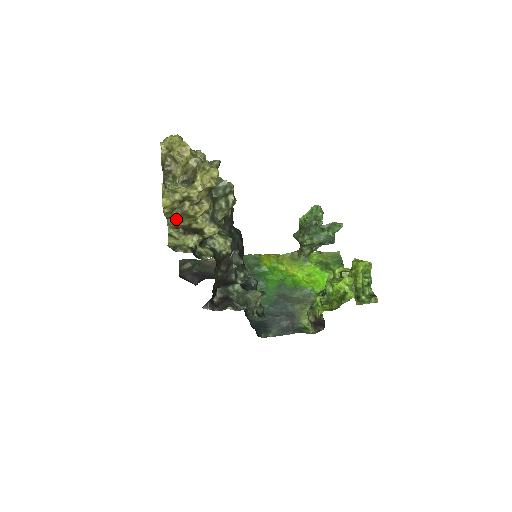
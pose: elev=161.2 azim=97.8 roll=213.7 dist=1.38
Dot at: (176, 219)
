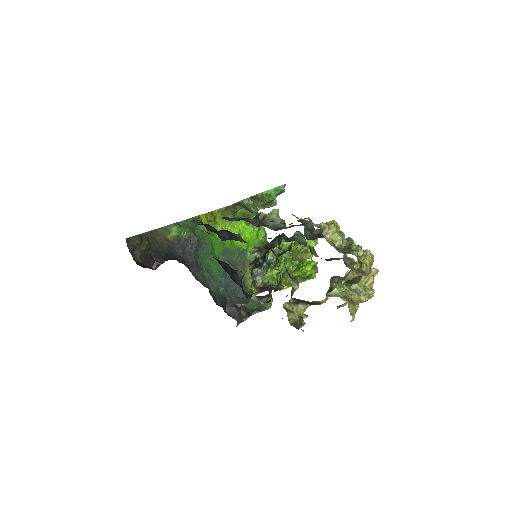
Dot at: occluded
